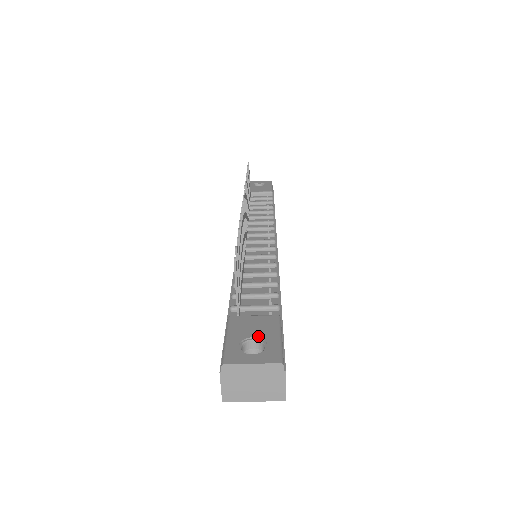
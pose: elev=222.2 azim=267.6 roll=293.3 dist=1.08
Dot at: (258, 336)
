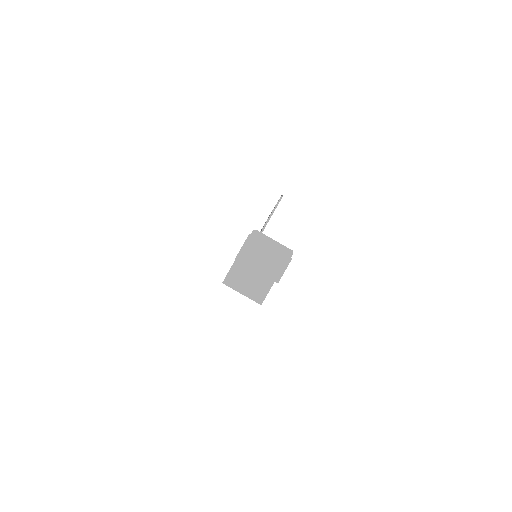
Dot at: occluded
